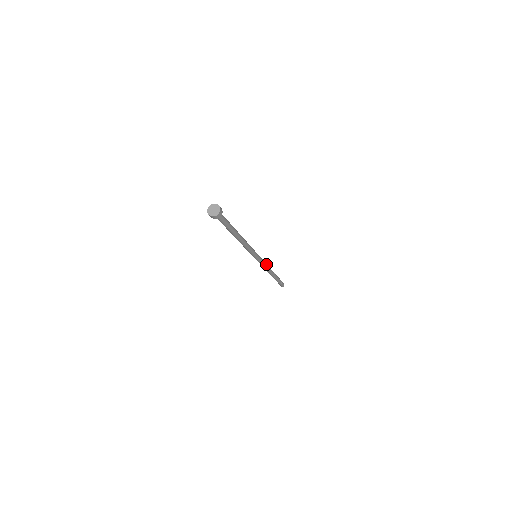
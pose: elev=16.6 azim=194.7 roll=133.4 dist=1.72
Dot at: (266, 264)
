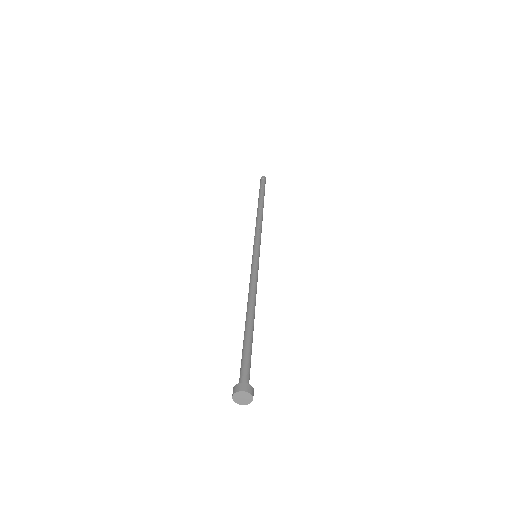
Dot at: (260, 229)
